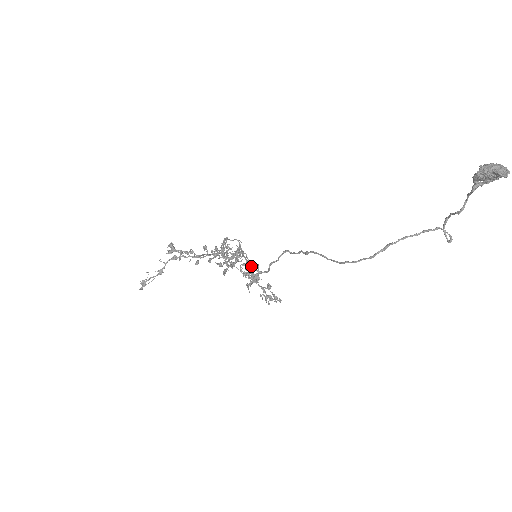
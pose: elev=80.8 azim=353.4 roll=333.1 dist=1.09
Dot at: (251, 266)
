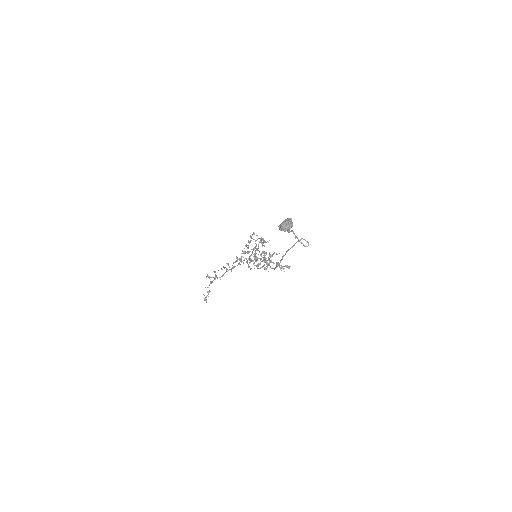
Dot at: (260, 259)
